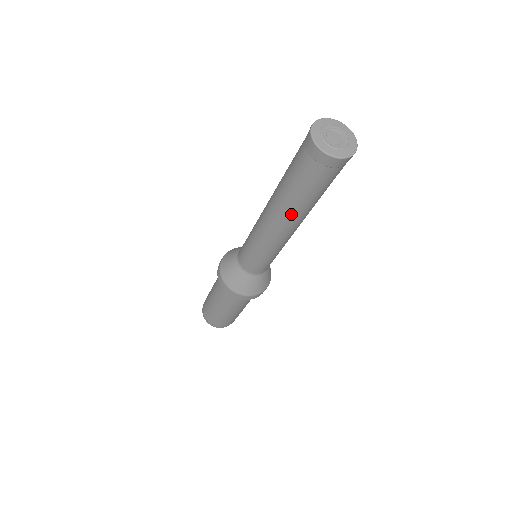
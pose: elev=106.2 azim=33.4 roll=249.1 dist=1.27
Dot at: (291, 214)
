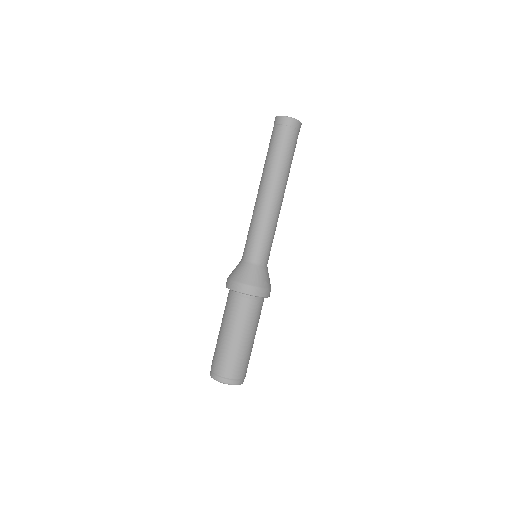
Dot at: (281, 176)
